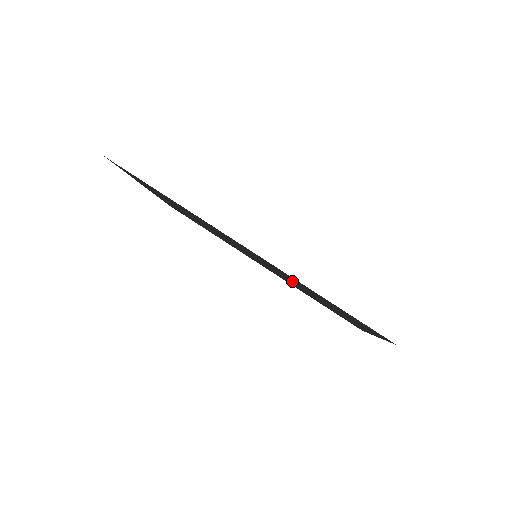
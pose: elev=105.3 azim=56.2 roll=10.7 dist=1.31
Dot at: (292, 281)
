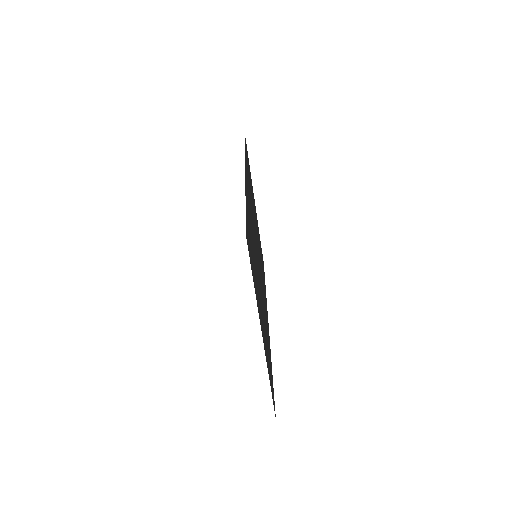
Dot at: occluded
